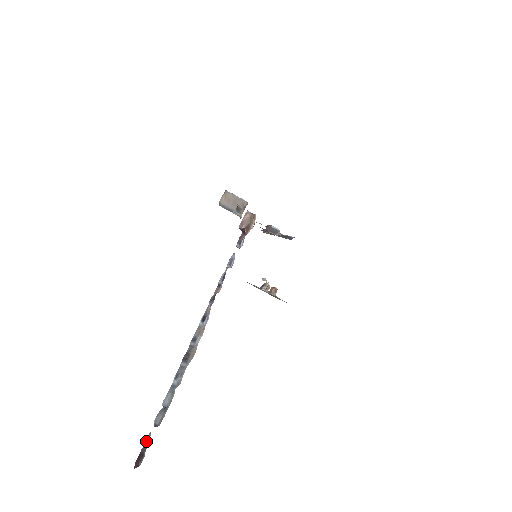
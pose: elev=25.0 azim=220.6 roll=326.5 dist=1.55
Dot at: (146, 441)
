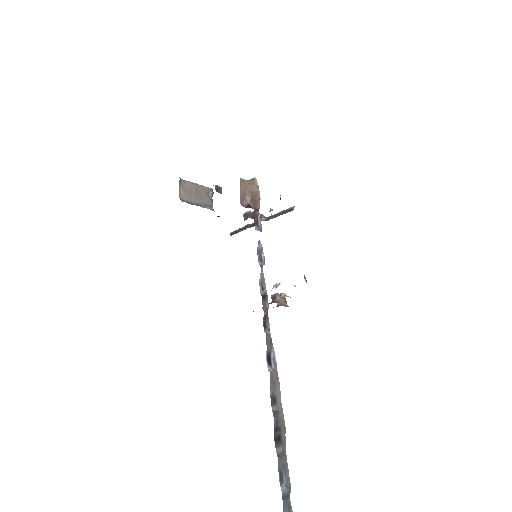
Dot at: out of frame
